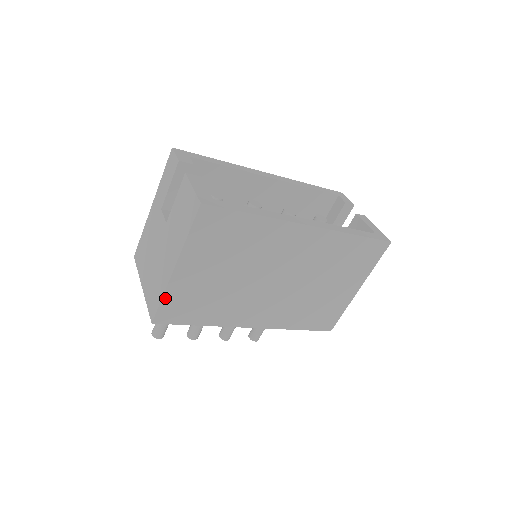
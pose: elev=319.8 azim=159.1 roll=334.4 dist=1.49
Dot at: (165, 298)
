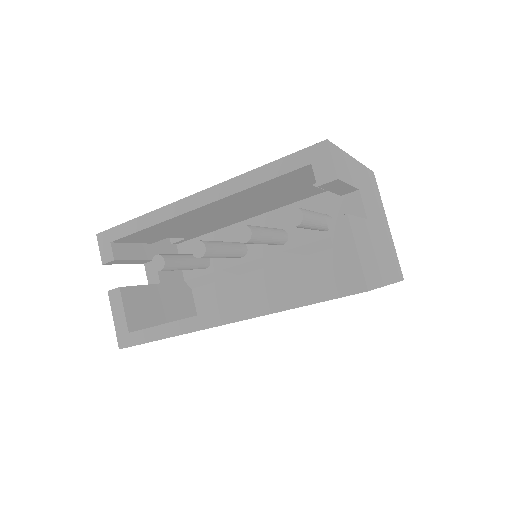
Dot at: occluded
